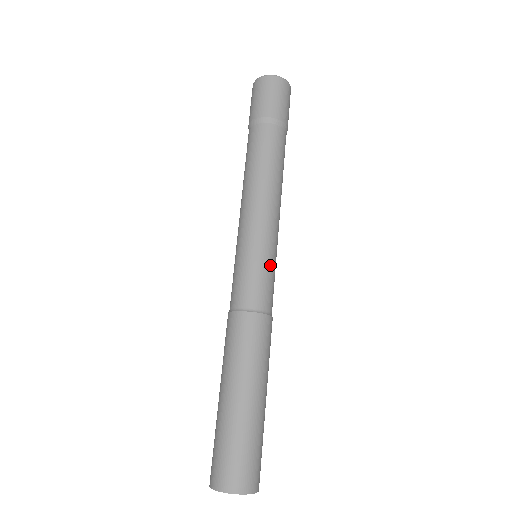
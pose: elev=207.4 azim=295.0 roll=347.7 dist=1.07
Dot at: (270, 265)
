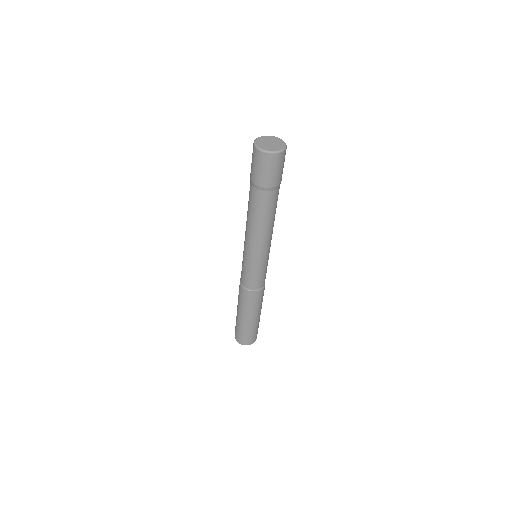
Dot at: (262, 269)
